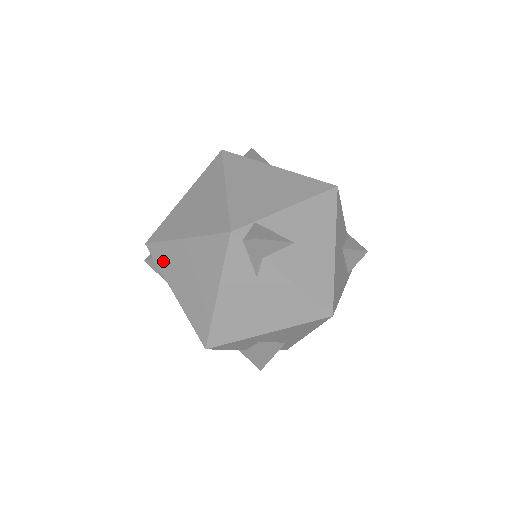
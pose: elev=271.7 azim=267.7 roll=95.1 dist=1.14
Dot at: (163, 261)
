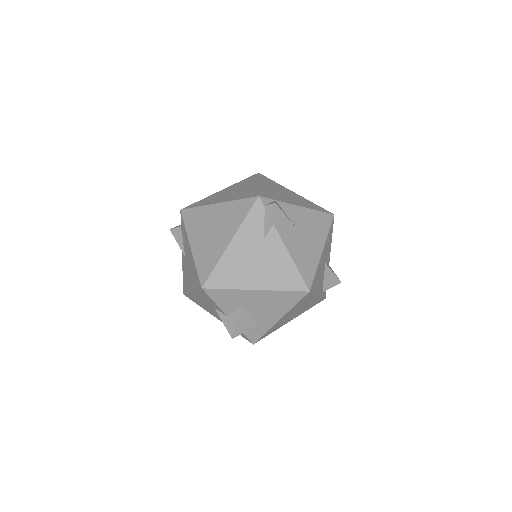
Dot at: (191, 221)
